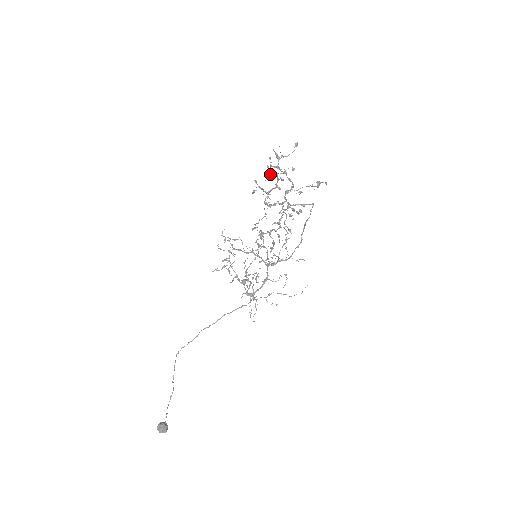
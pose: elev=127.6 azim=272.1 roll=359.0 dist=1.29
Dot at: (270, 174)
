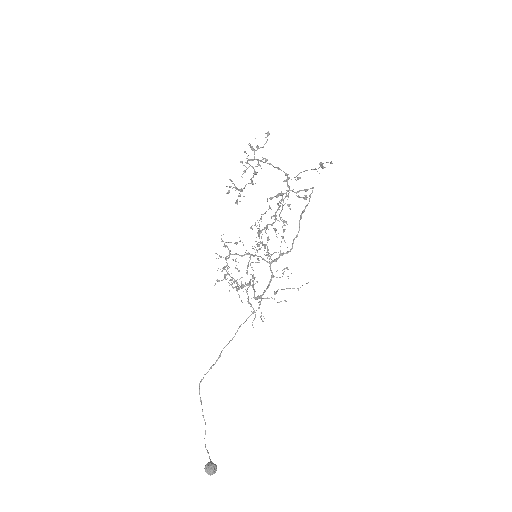
Dot at: occluded
